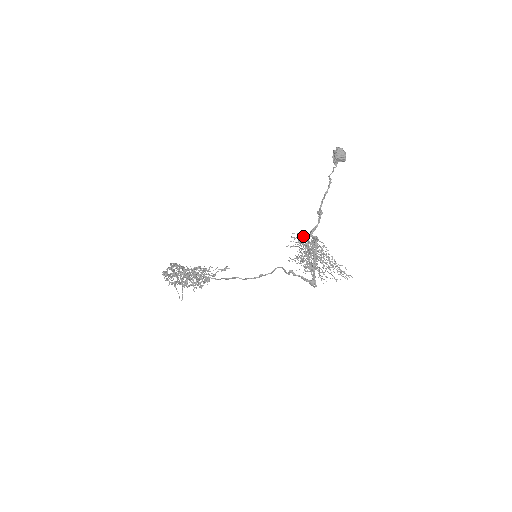
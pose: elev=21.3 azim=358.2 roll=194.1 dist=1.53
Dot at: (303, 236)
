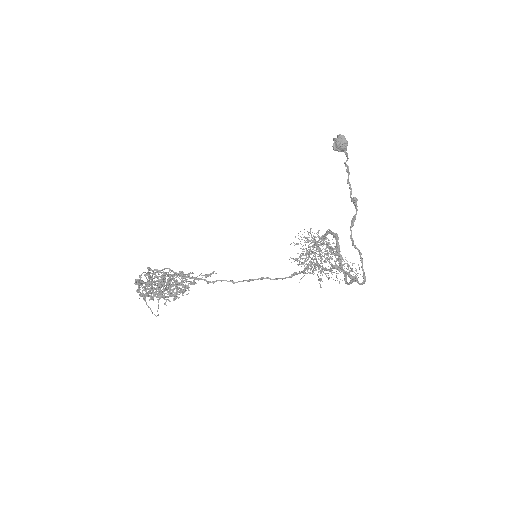
Dot at: occluded
